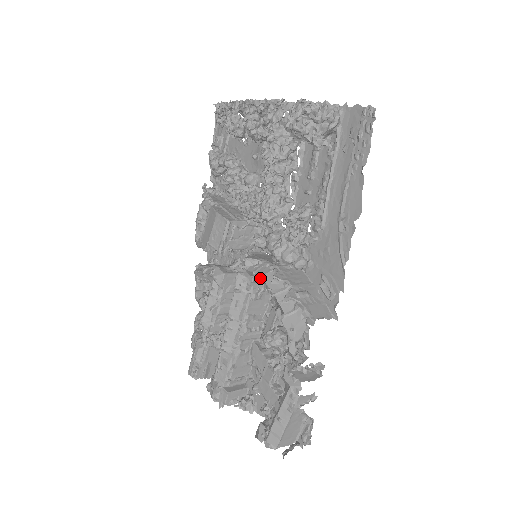
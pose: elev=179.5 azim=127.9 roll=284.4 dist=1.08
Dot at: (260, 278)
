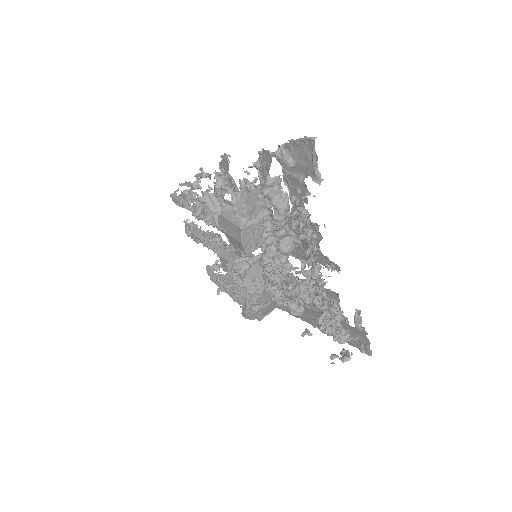
Dot at: (248, 289)
